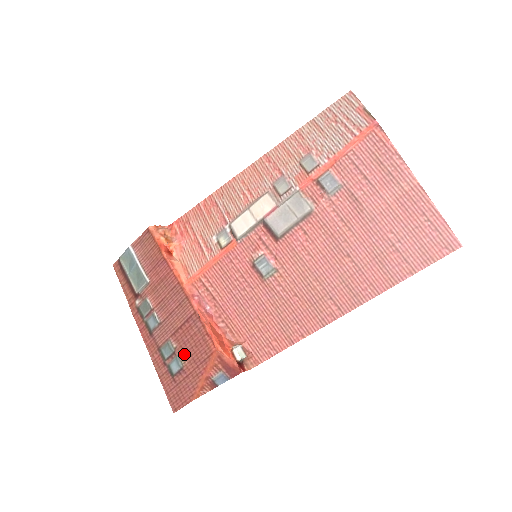
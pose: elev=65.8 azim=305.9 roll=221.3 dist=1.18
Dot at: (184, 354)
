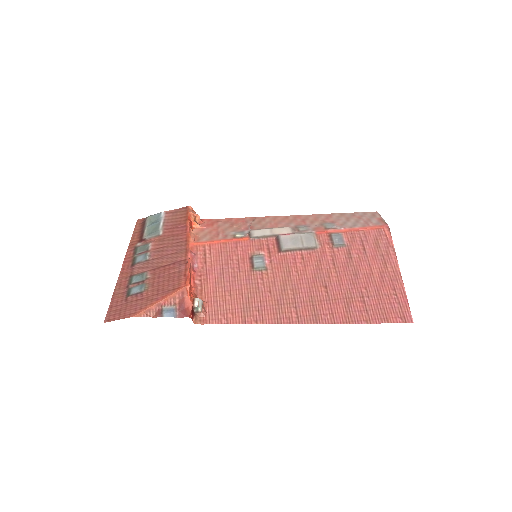
Dot at: (152, 283)
